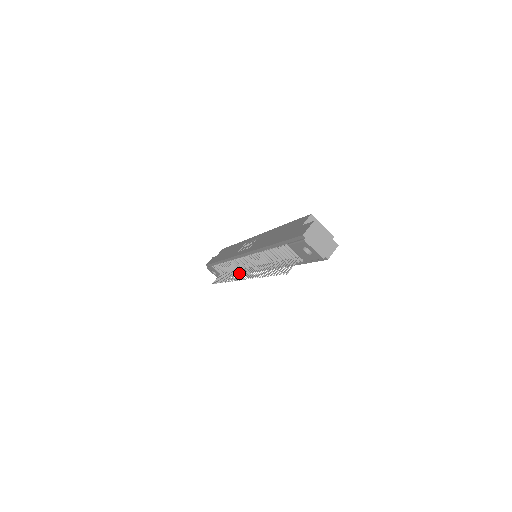
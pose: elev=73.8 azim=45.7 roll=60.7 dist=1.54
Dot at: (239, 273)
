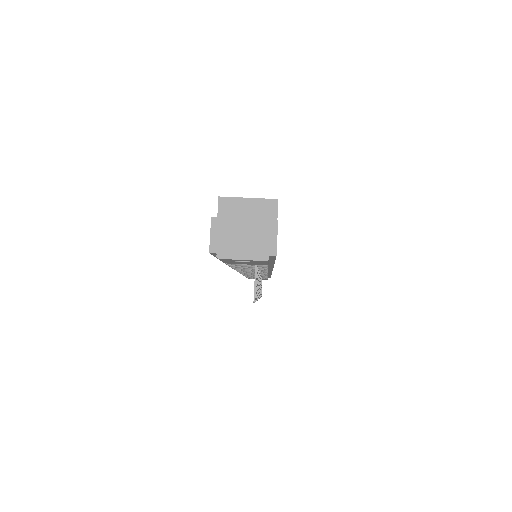
Dot at: occluded
